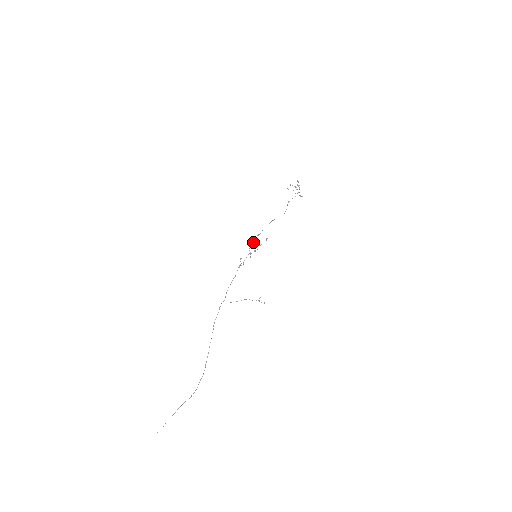
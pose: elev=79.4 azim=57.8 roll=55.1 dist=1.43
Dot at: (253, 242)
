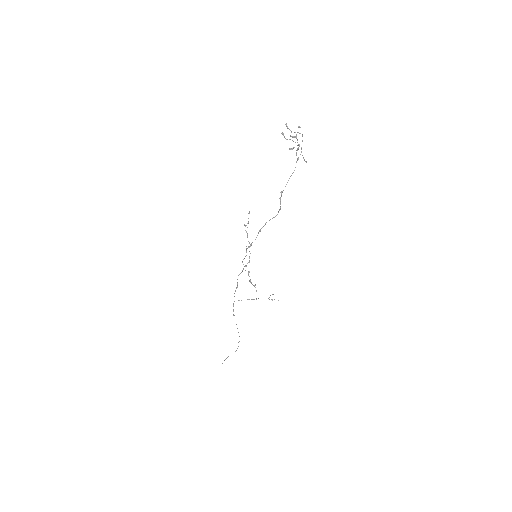
Dot at: (246, 250)
